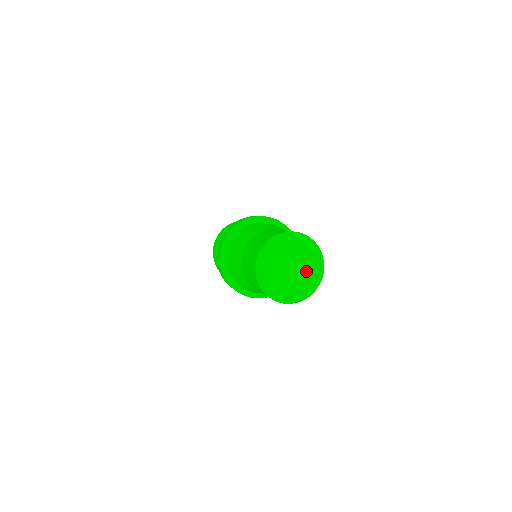
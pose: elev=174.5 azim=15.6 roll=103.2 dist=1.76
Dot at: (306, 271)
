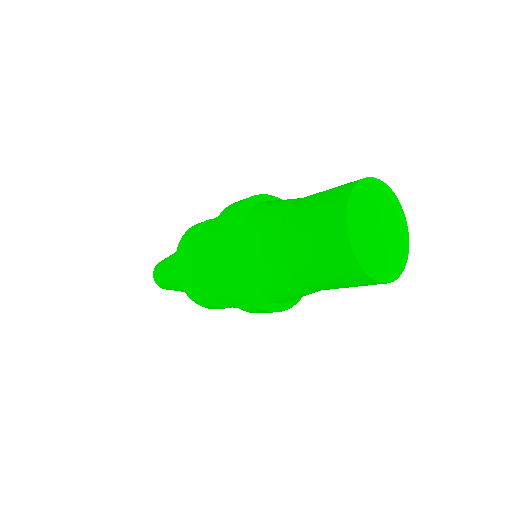
Dot at: (394, 241)
